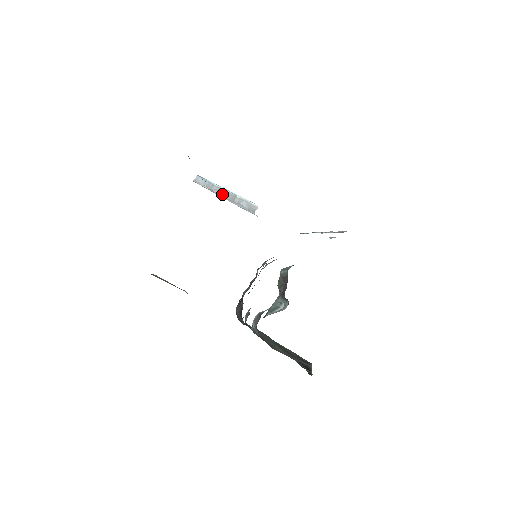
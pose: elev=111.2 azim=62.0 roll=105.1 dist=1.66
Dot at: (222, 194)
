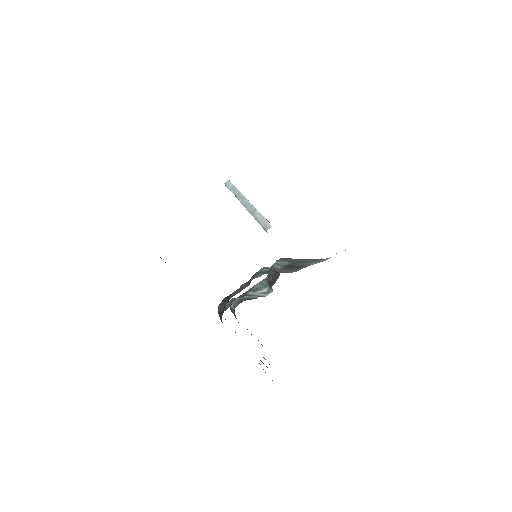
Dot at: (244, 203)
